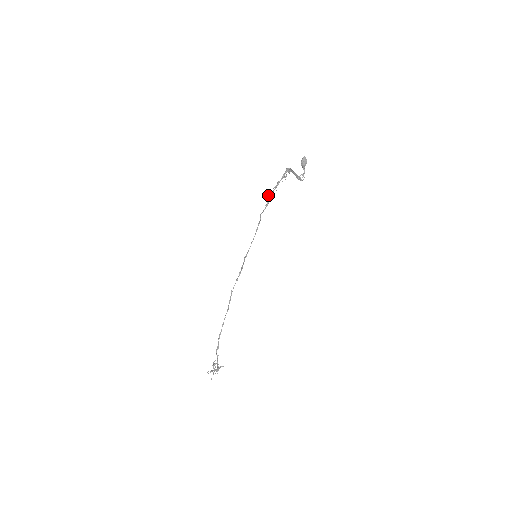
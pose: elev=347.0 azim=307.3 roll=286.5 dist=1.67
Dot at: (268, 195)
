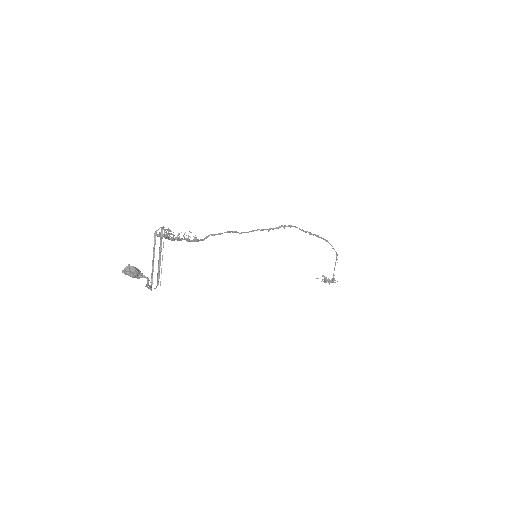
Dot at: occluded
